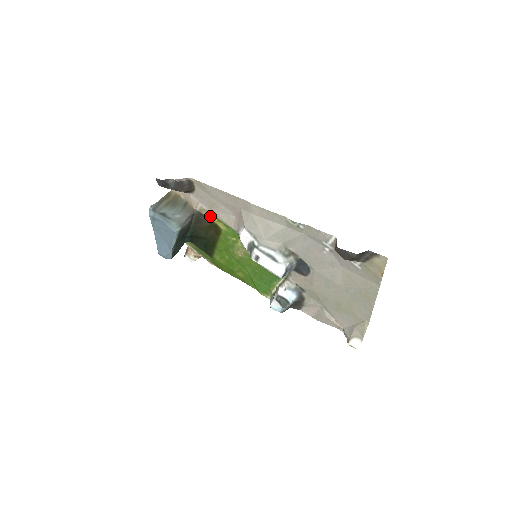
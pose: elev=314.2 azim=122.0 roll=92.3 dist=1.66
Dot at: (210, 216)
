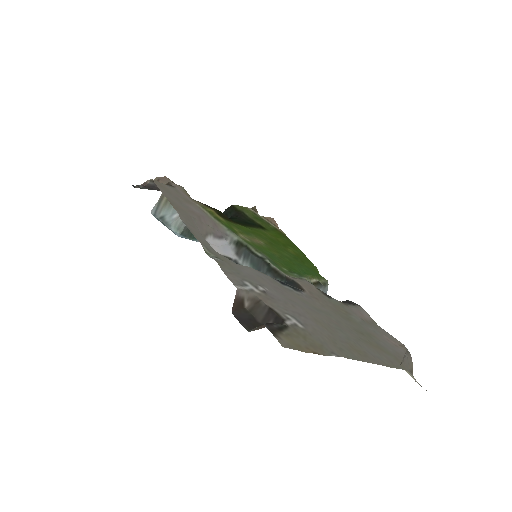
Dot at: (205, 206)
